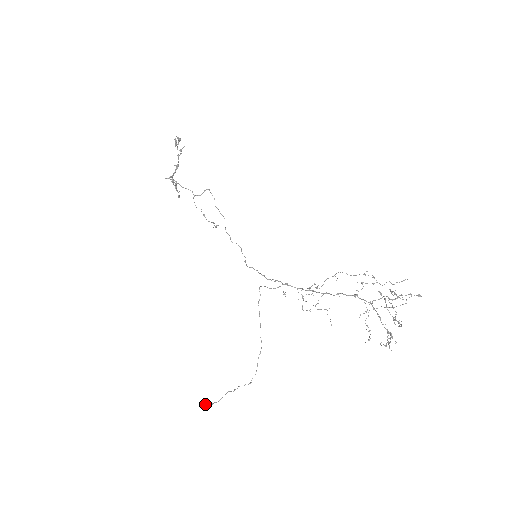
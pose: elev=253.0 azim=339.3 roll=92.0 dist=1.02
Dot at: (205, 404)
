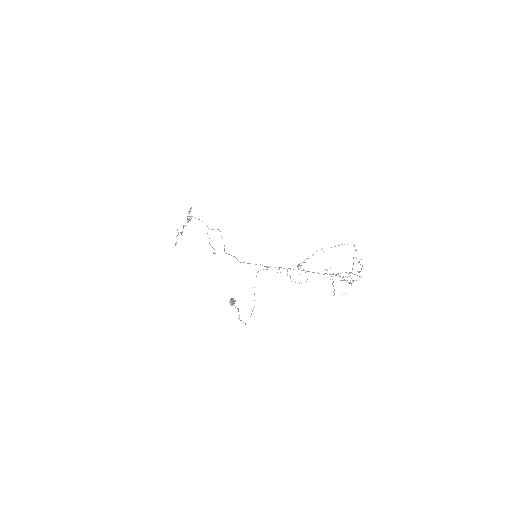
Dot at: (233, 299)
